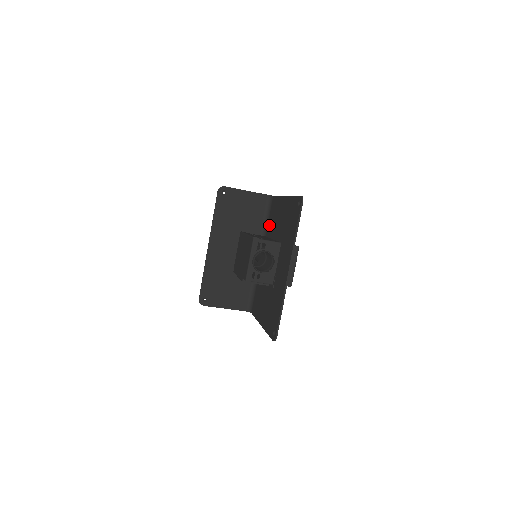
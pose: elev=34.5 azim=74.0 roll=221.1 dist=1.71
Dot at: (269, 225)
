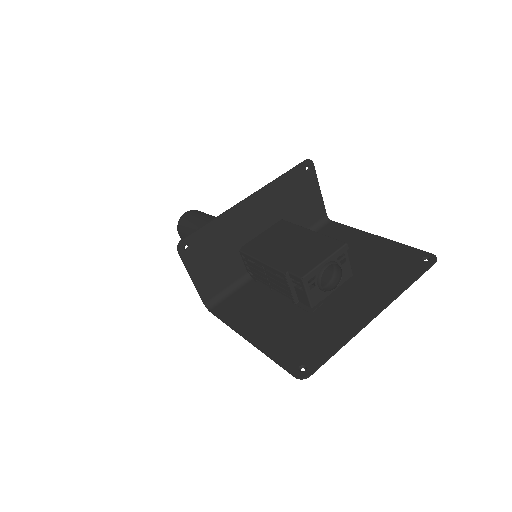
Dot at: occluded
